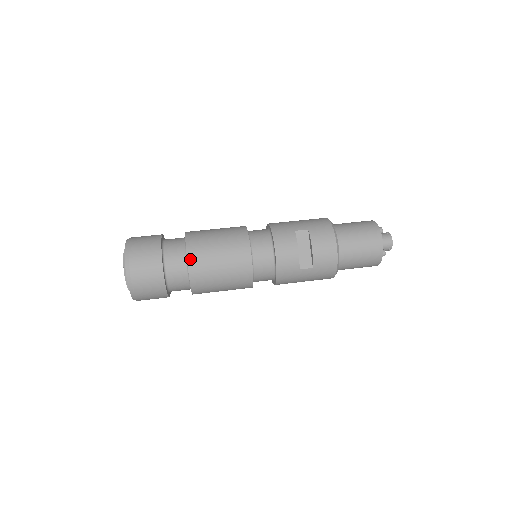
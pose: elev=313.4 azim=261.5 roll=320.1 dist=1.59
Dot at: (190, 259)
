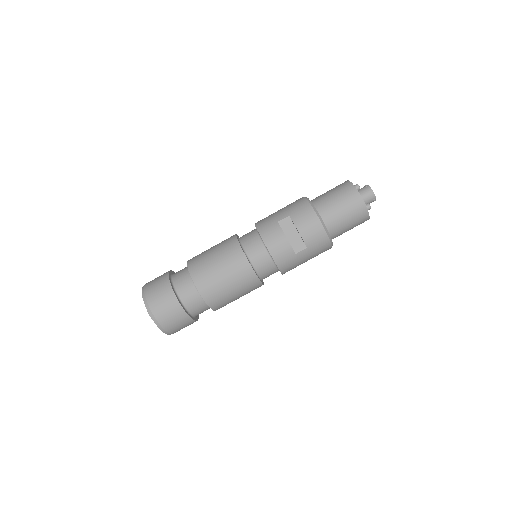
Dot at: (197, 284)
